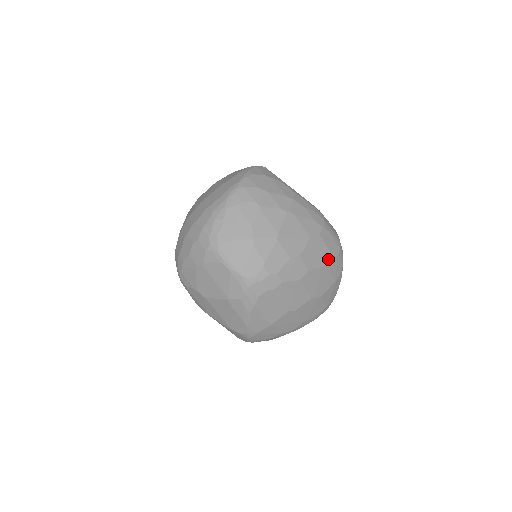
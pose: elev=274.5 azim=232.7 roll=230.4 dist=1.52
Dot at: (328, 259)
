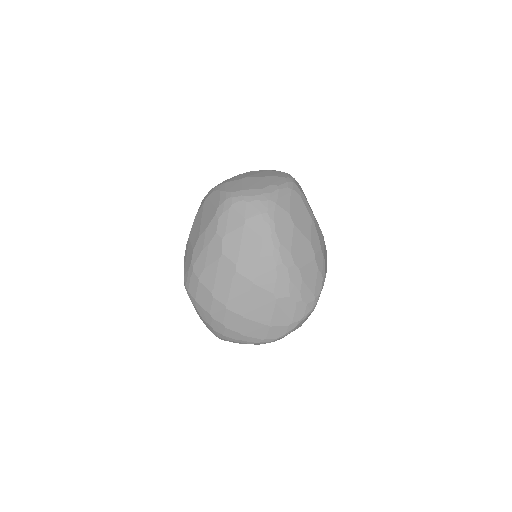
Dot at: occluded
